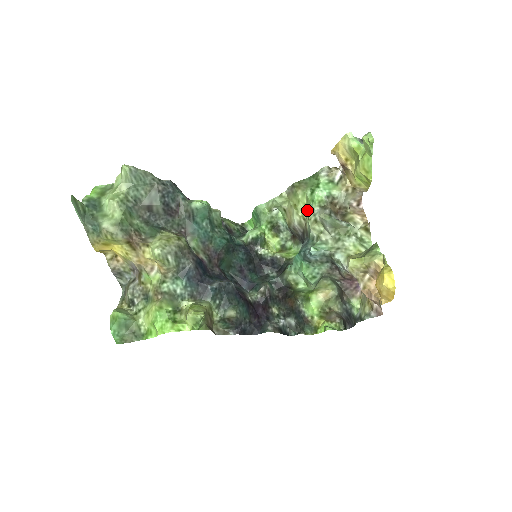
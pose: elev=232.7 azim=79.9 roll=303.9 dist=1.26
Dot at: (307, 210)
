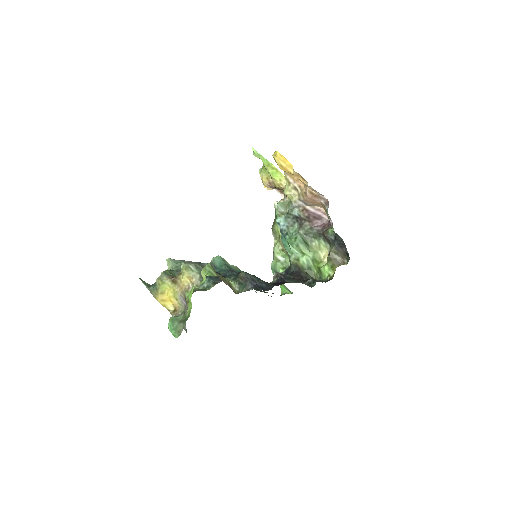
Dot at: occluded
